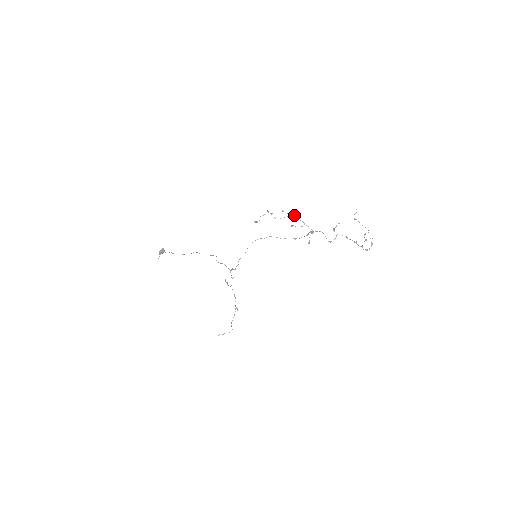
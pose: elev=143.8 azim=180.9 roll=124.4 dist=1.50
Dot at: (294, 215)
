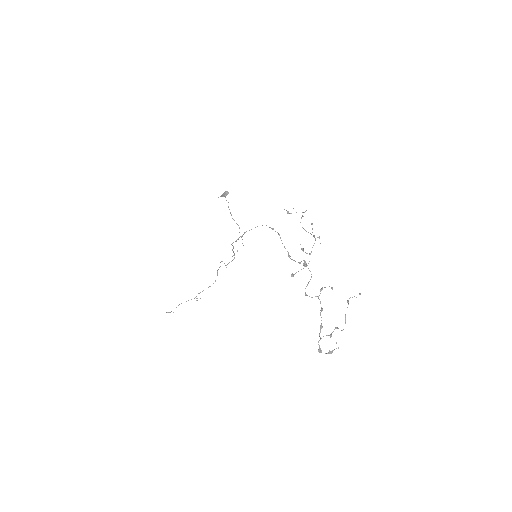
Dot at: (314, 236)
